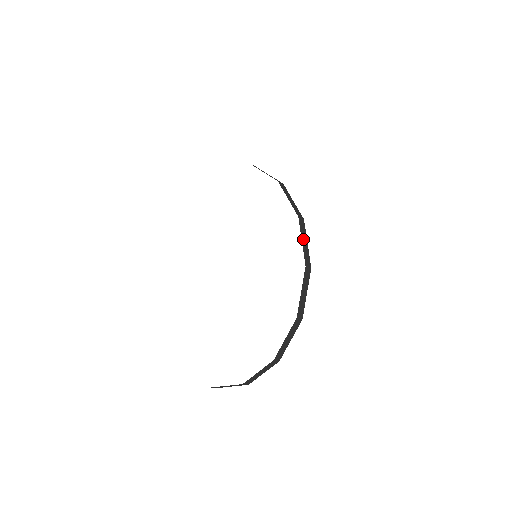
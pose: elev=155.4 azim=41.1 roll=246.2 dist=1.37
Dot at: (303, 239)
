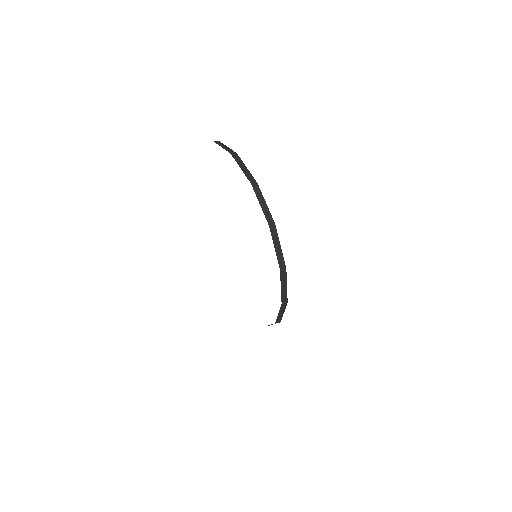
Dot at: (282, 285)
